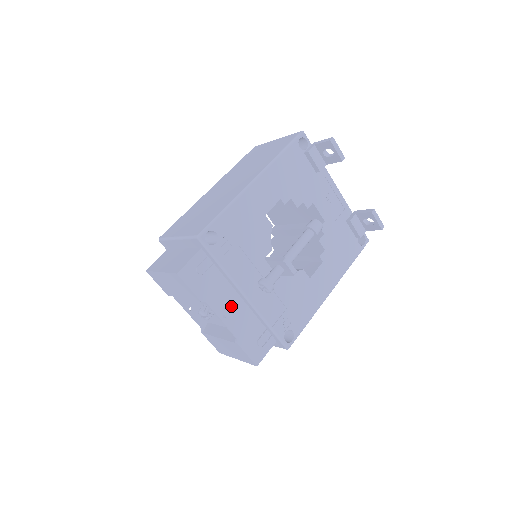
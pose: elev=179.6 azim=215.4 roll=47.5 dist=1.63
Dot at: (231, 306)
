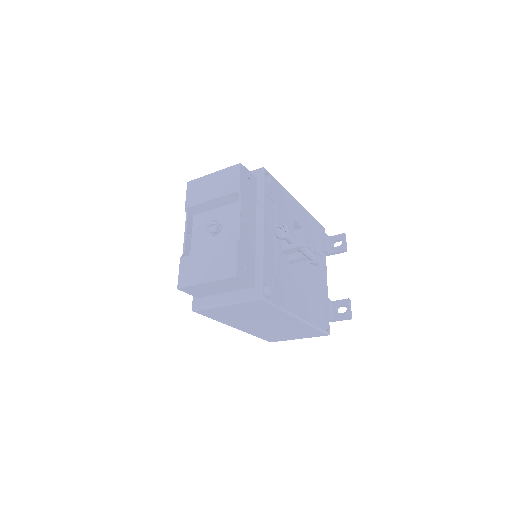
Dot at: (249, 222)
